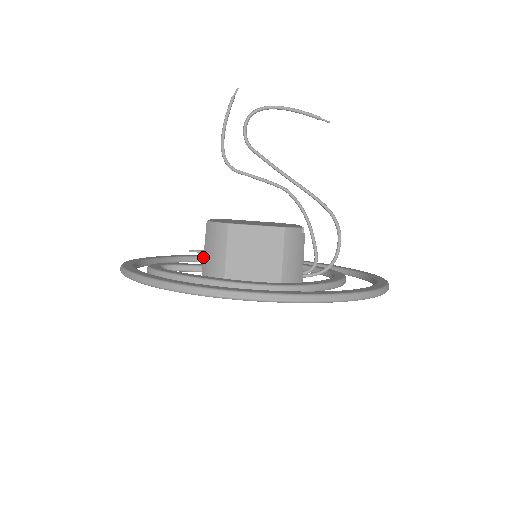
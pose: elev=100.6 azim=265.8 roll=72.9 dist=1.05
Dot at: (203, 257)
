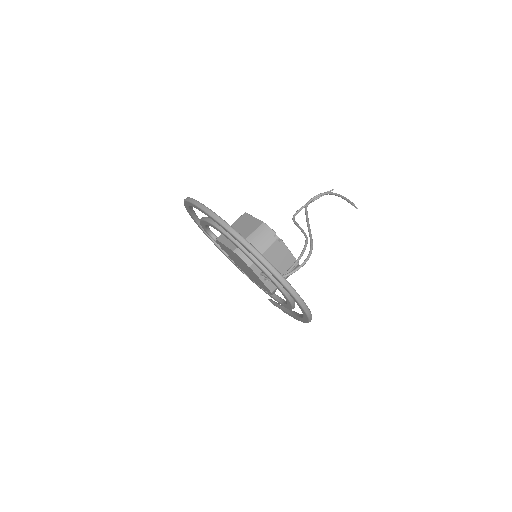
Dot at: occluded
